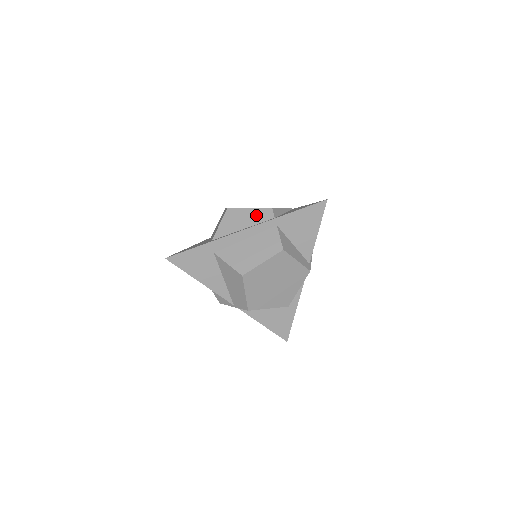
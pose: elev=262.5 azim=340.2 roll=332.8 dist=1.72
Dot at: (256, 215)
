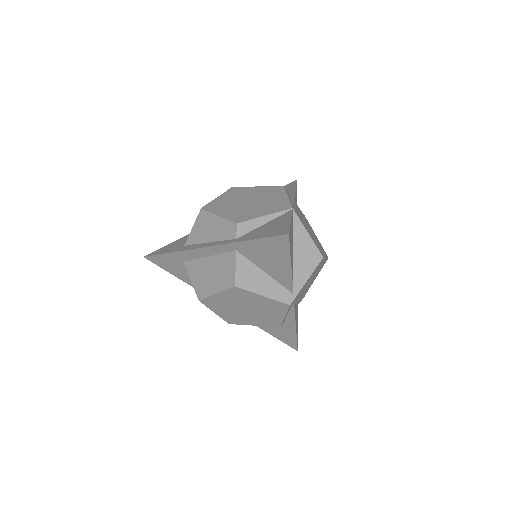
Dot at: (221, 228)
